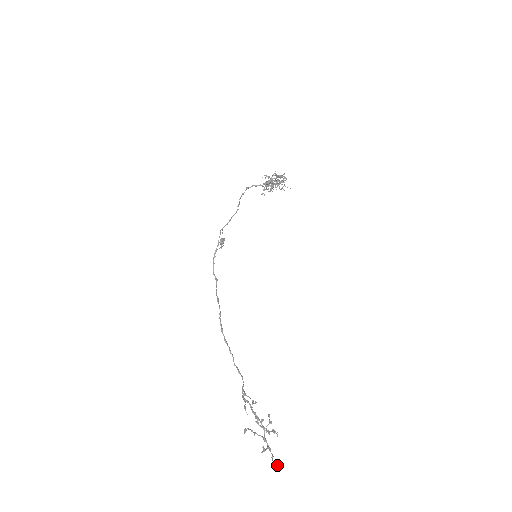
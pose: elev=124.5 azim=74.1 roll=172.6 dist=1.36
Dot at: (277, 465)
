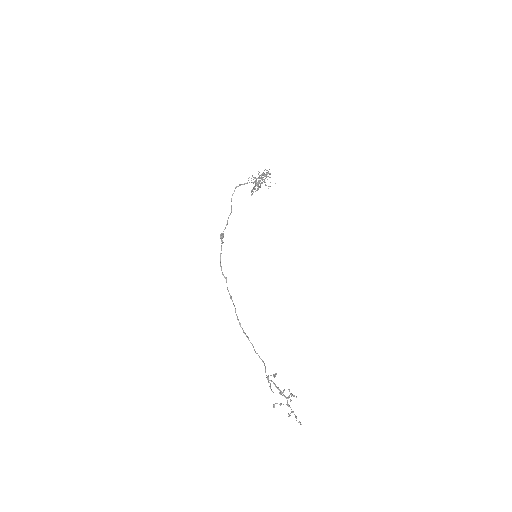
Dot at: (300, 424)
